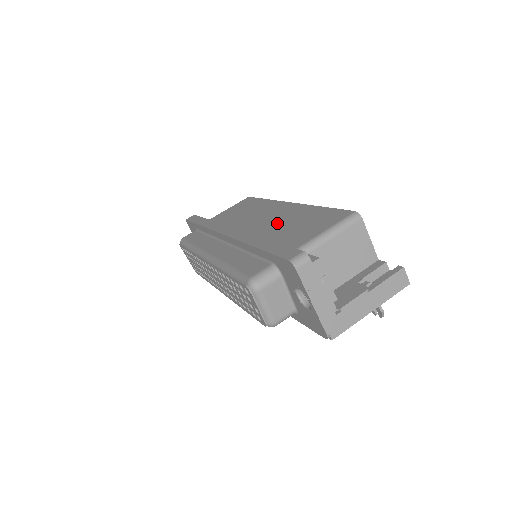
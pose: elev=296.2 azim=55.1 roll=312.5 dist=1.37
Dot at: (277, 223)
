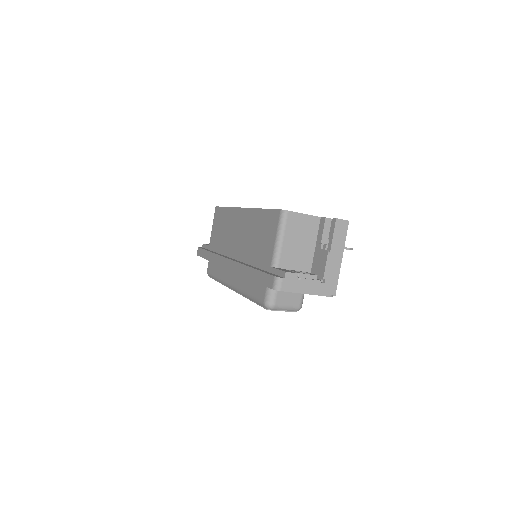
Dot at: (248, 238)
